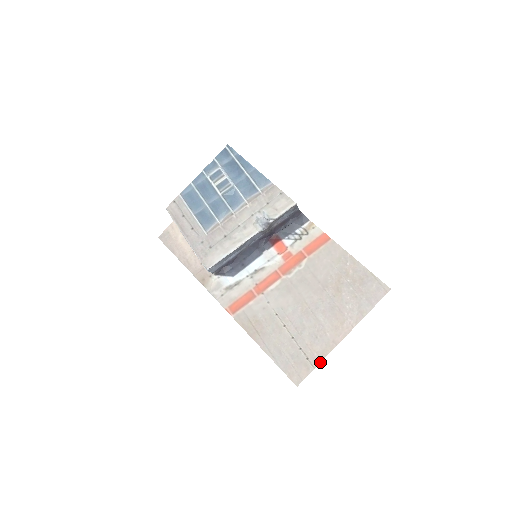
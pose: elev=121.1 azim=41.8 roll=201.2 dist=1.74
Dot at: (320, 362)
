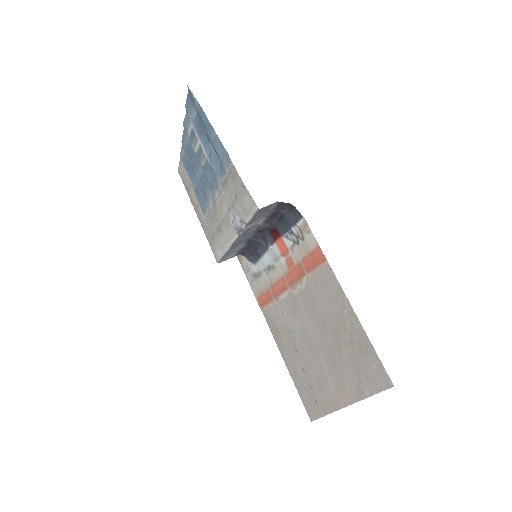
Dot at: (326, 414)
